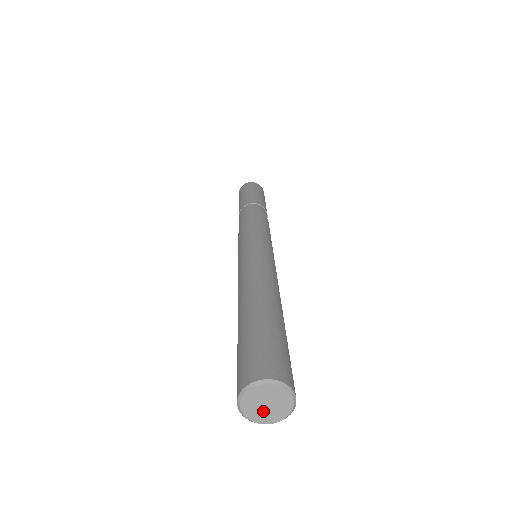
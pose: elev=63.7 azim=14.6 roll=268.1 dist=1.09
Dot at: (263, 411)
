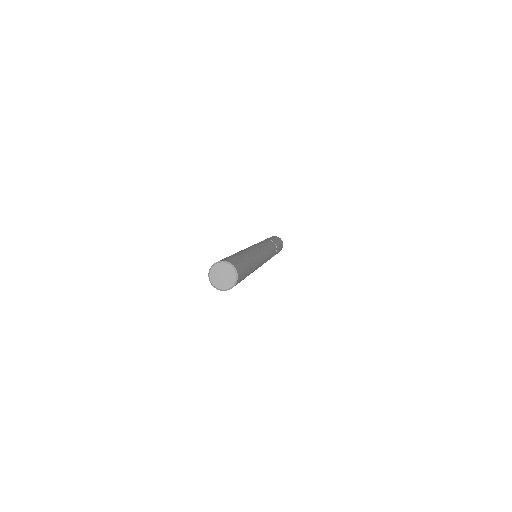
Dot at: (220, 280)
